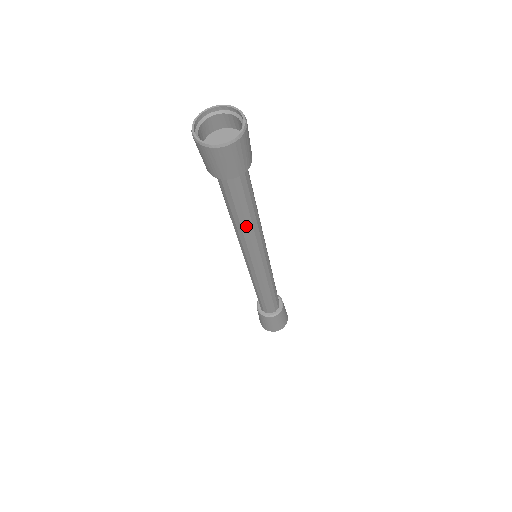
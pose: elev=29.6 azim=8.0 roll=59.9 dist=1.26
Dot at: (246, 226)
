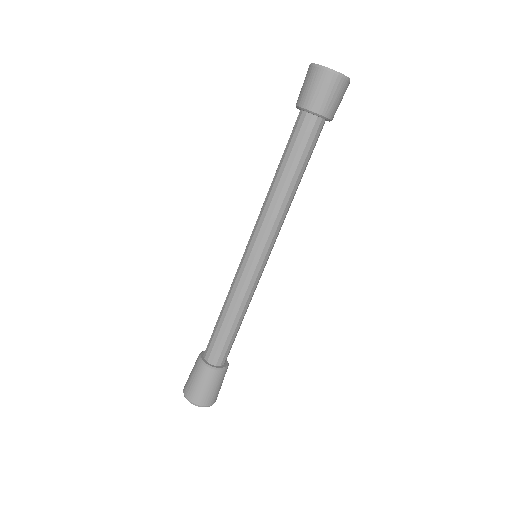
Dot at: (282, 187)
